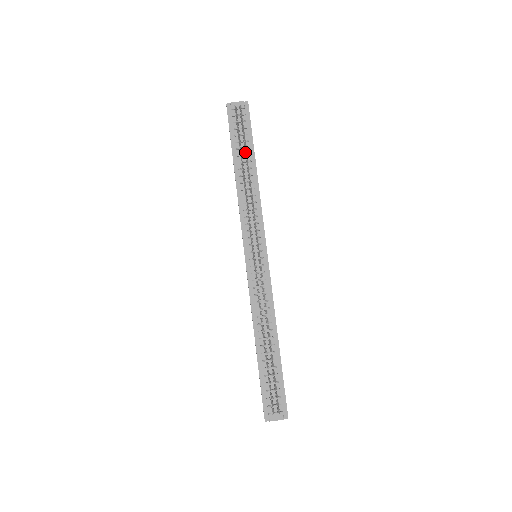
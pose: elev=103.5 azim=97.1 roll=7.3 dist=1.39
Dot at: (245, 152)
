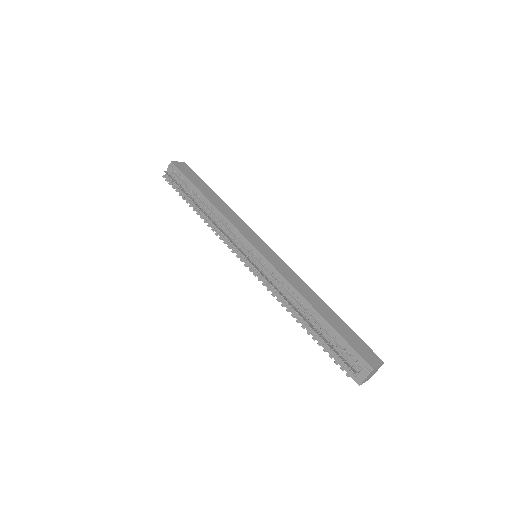
Dot at: (194, 195)
